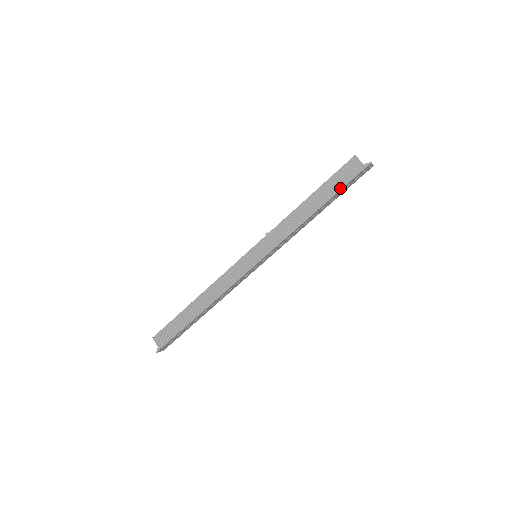
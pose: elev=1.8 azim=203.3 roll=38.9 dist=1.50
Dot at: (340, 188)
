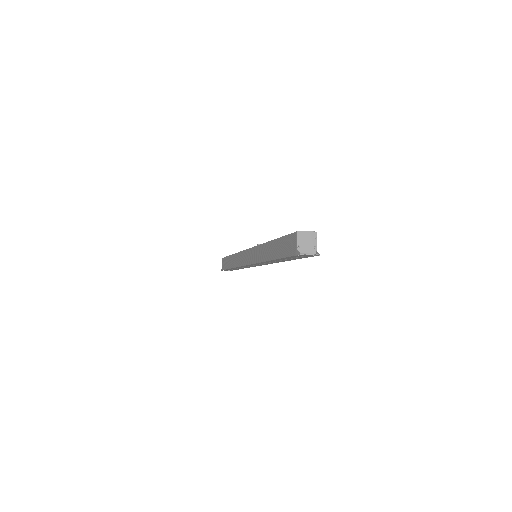
Dot at: (283, 256)
